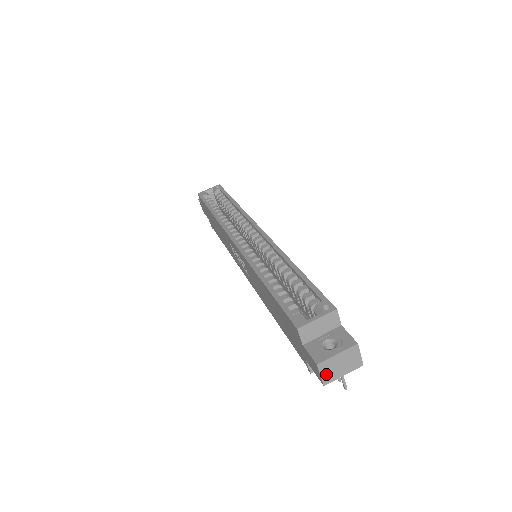
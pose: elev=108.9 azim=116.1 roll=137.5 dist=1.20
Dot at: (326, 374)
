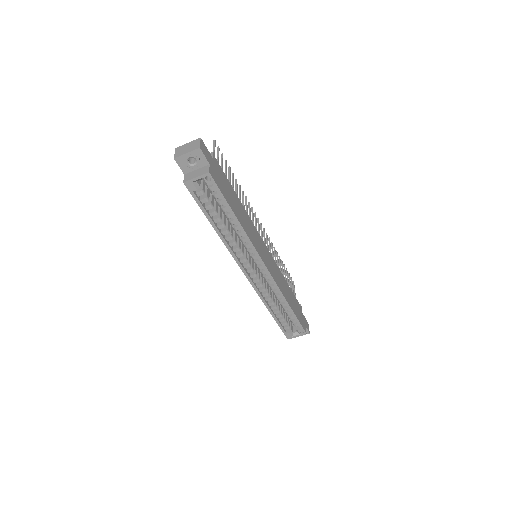
Dot at: occluded
